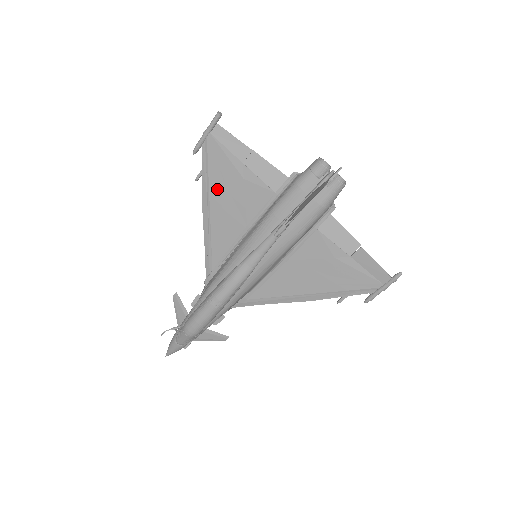
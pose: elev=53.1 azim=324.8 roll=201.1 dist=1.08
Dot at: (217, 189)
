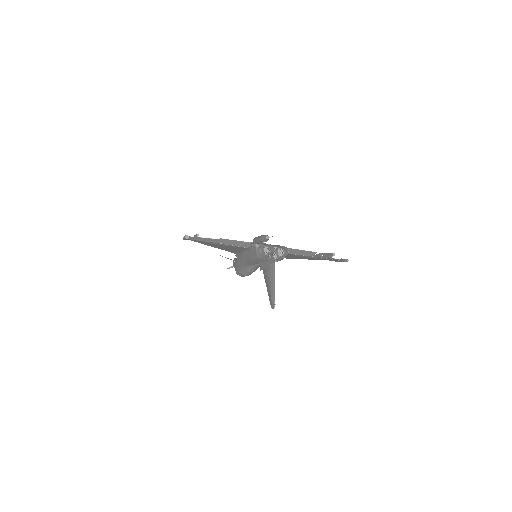
Dot at: (211, 245)
